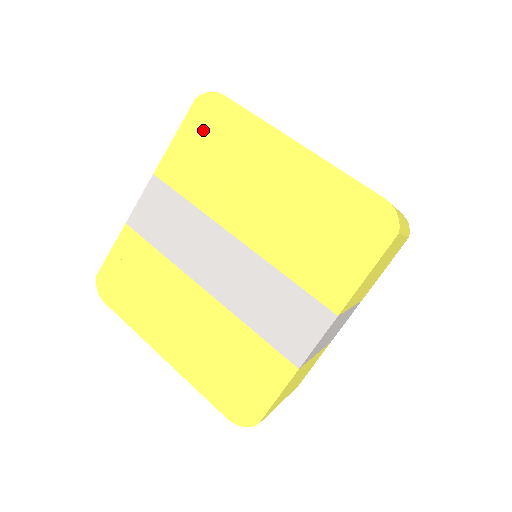
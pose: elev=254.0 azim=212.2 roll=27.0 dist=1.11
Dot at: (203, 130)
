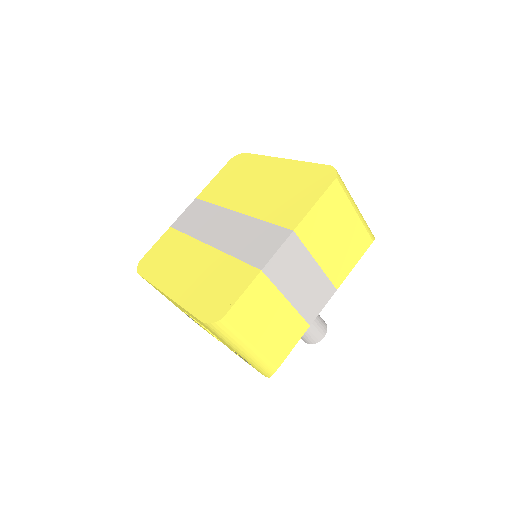
Dot at: (231, 170)
